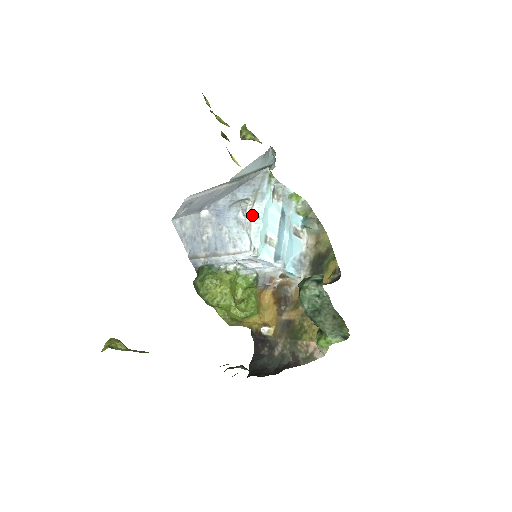
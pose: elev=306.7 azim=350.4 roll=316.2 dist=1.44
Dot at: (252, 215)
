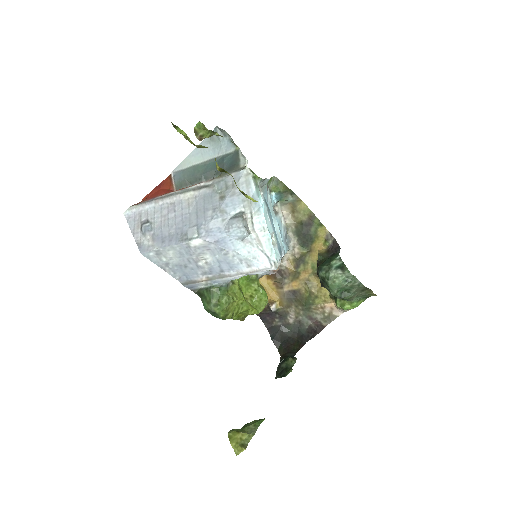
Dot at: (256, 229)
